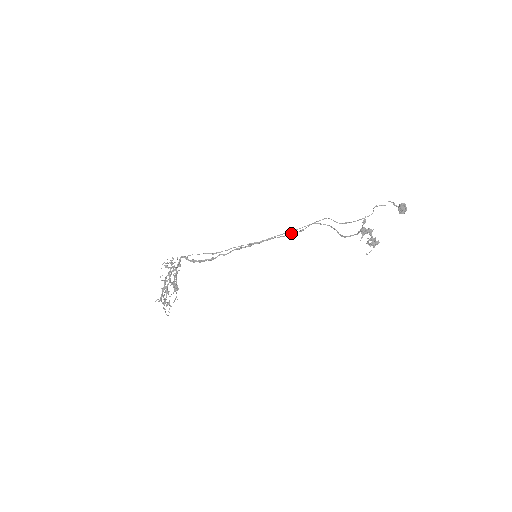
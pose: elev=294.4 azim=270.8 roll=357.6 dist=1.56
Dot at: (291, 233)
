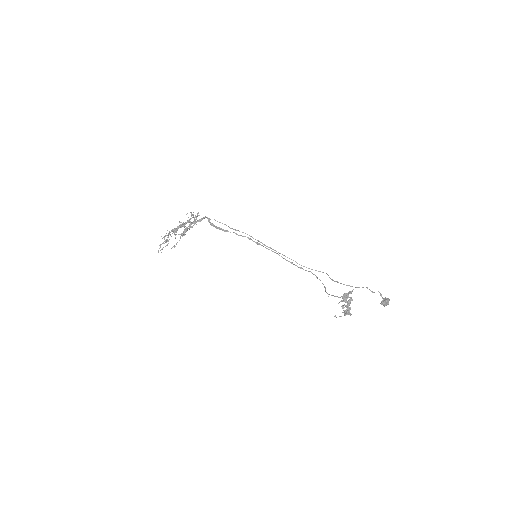
Dot at: (292, 262)
